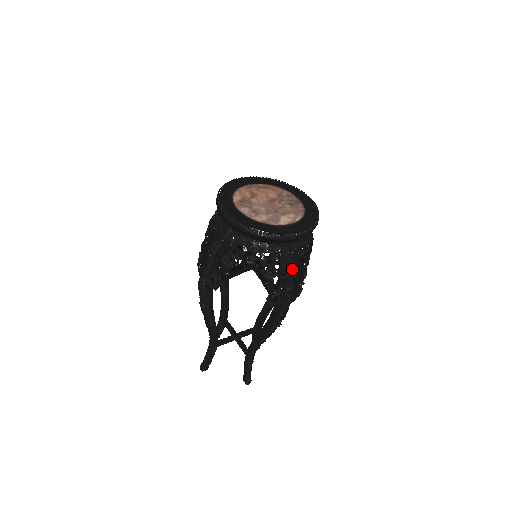
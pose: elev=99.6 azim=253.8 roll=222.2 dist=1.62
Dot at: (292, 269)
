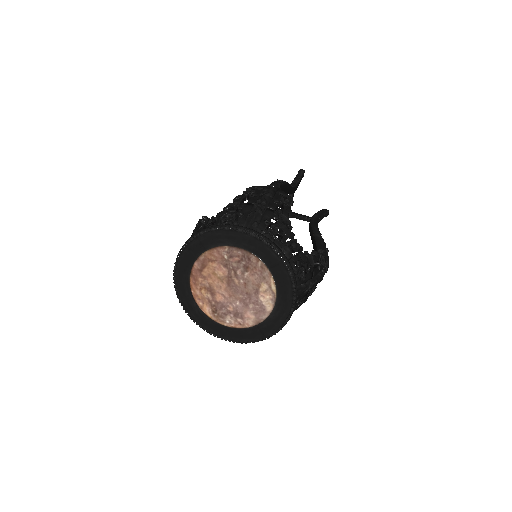
Dot at: (309, 289)
